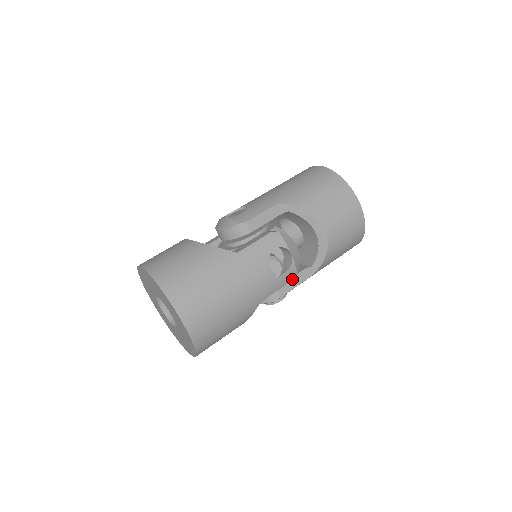
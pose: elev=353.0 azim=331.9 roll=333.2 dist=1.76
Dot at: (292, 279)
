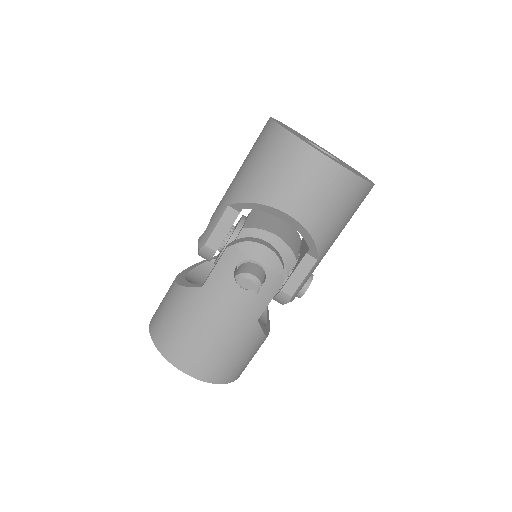
Dot at: (282, 282)
